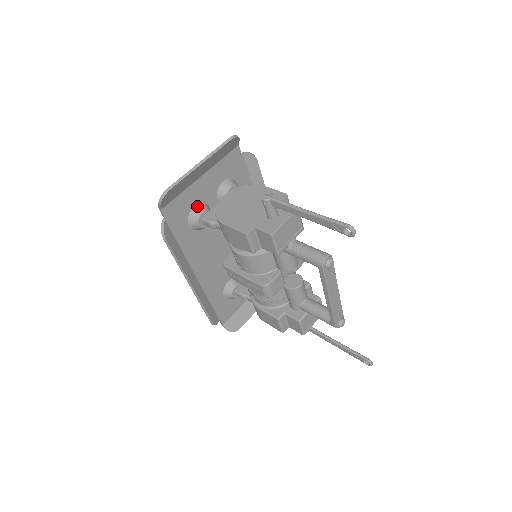
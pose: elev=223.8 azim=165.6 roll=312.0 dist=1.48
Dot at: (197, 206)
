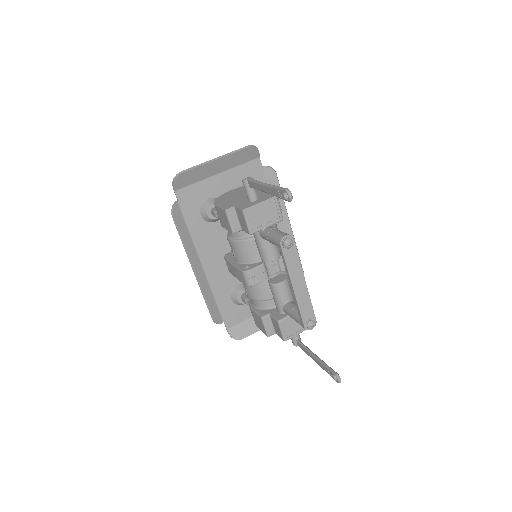
Dot at: (210, 199)
